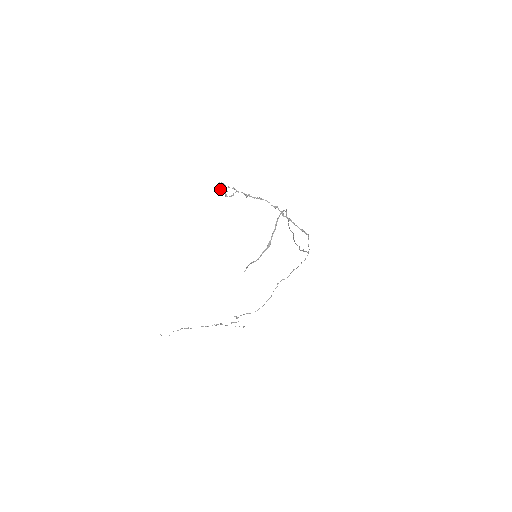
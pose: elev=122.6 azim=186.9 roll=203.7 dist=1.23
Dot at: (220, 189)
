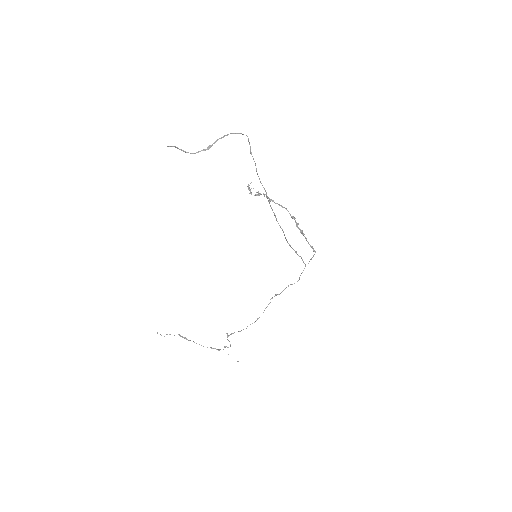
Dot at: occluded
